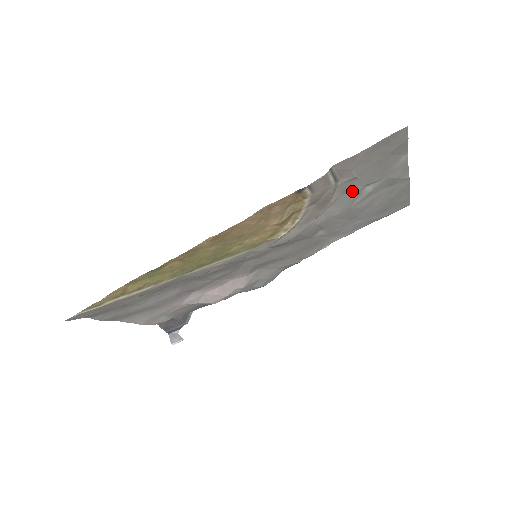
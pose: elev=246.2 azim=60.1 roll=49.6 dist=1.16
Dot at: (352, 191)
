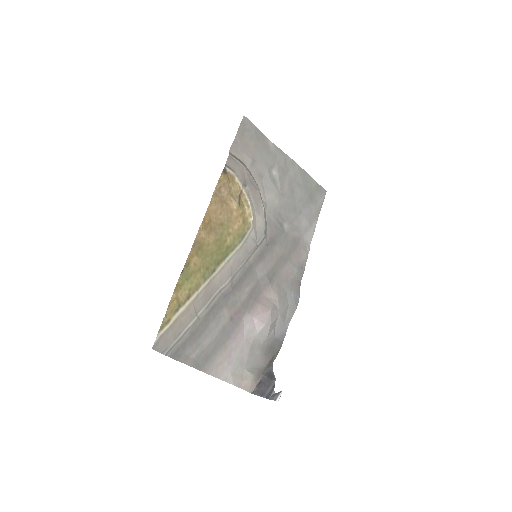
Dot at: (265, 176)
